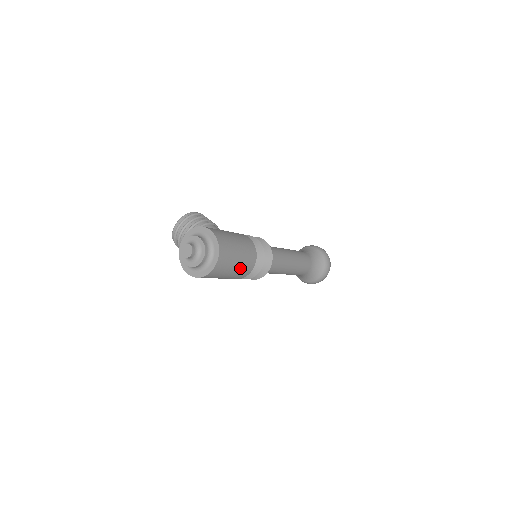
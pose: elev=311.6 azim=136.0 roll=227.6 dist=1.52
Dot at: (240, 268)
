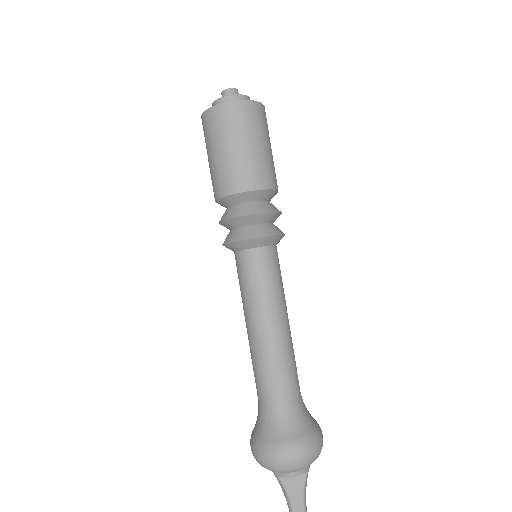
Dot at: (242, 159)
